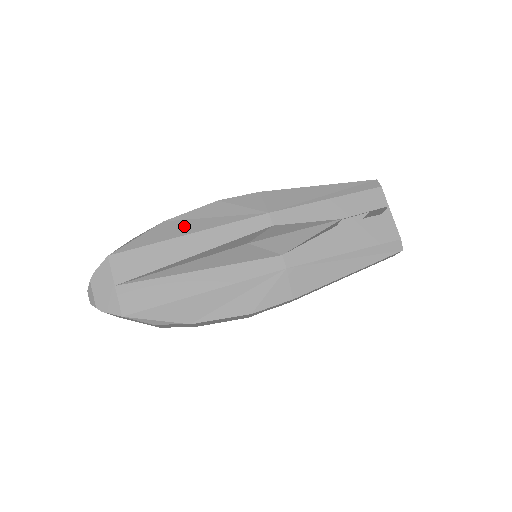
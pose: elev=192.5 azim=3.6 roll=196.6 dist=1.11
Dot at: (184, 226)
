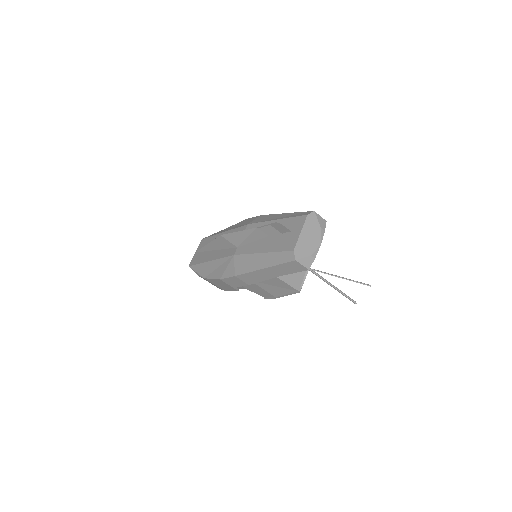
Dot at: (227, 229)
